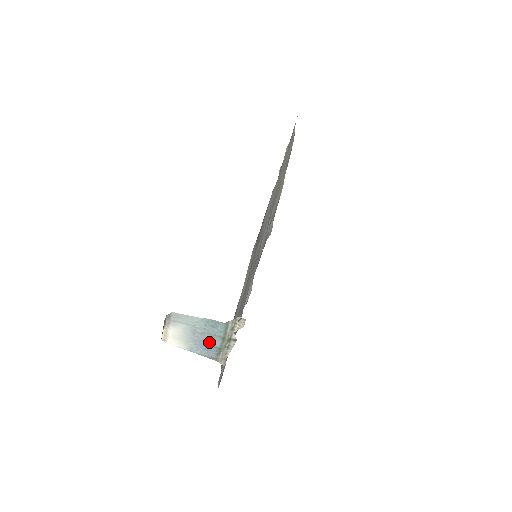
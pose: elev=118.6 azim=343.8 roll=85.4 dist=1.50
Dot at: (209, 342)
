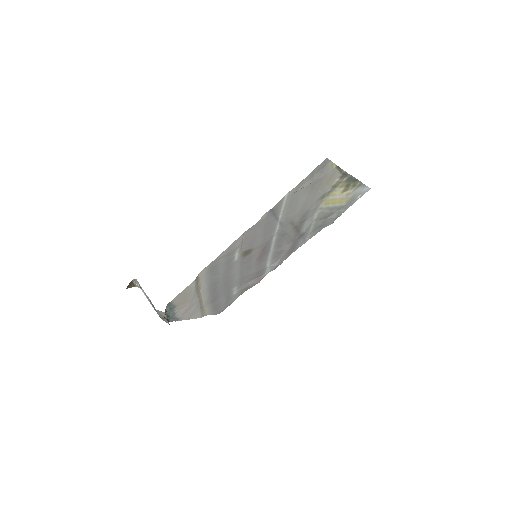
Dot at: (155, 309)
